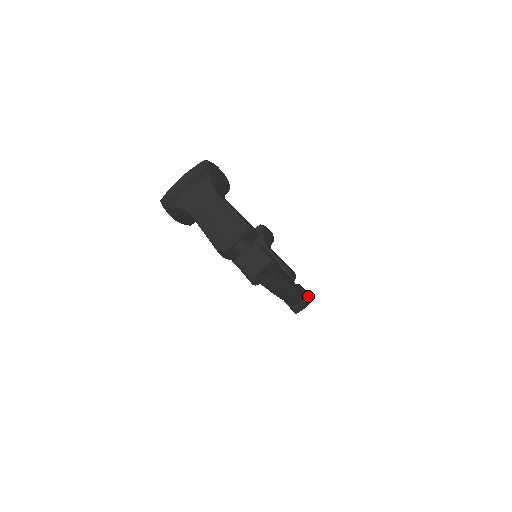
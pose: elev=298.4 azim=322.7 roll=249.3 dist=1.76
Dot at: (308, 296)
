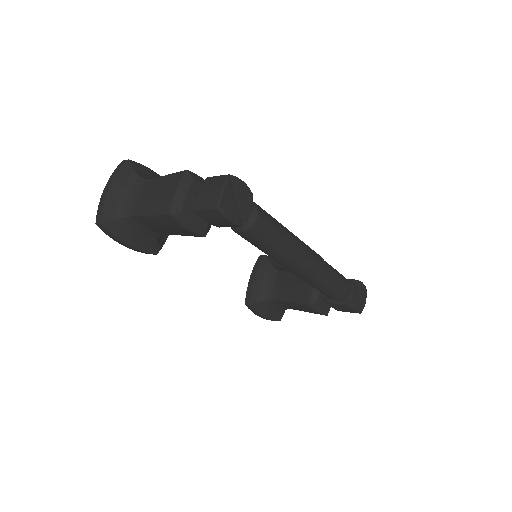
Dot at: (354, 279)
